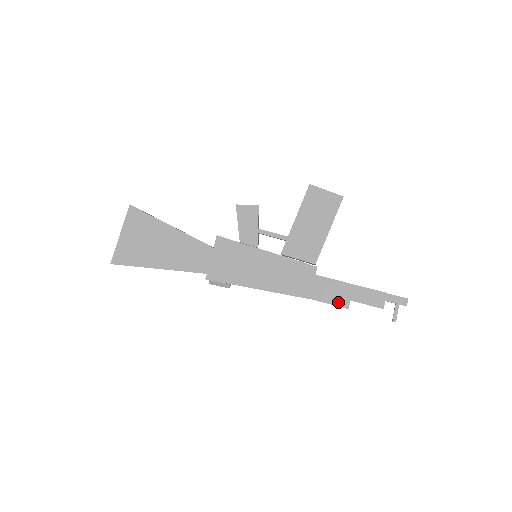
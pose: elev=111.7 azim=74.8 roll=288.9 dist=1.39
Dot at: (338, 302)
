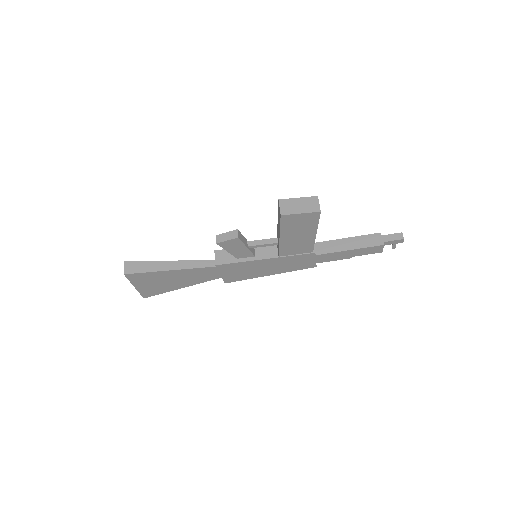
Dot at: (341, 258)
